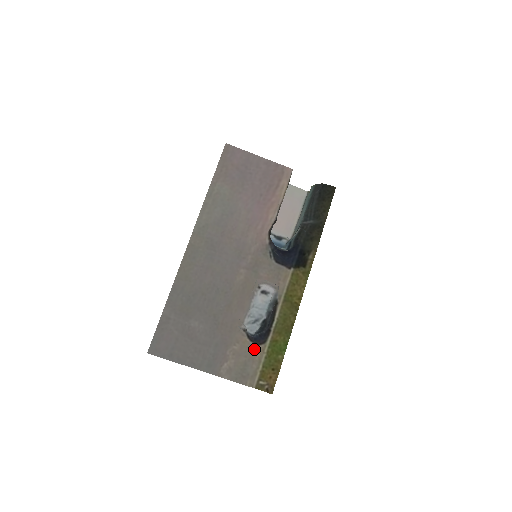
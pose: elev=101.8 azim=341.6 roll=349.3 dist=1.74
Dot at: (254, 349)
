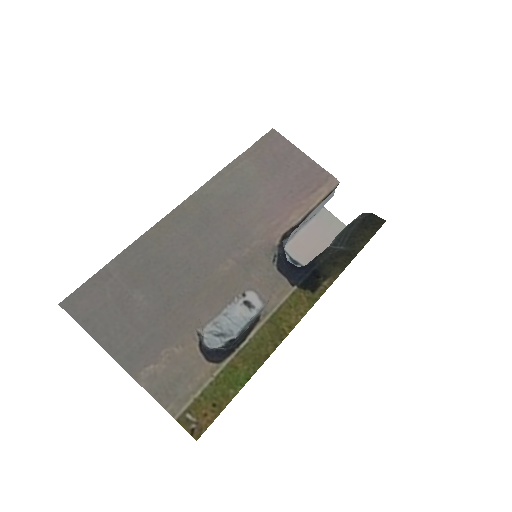
Dot at: (200, 364)
